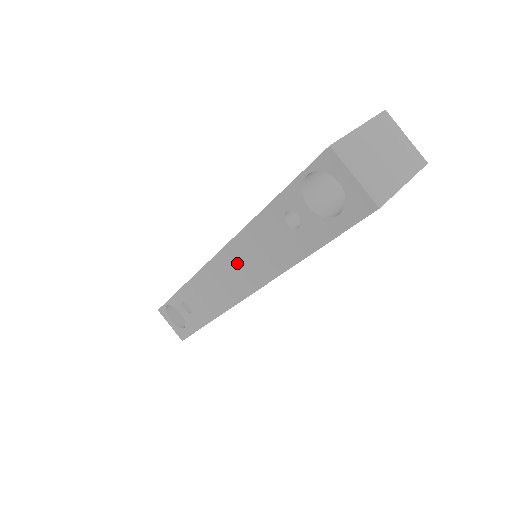
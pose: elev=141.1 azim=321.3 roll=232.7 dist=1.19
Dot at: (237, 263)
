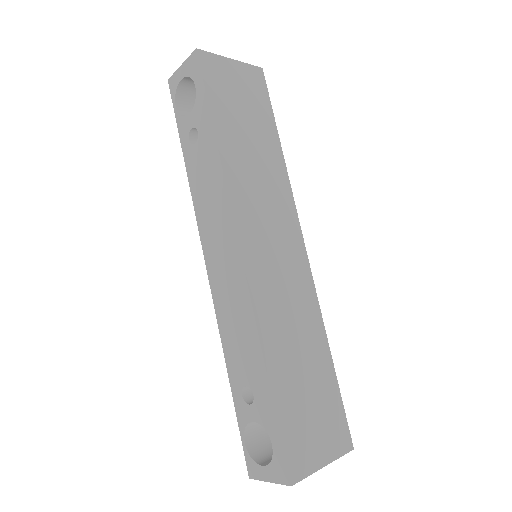
Dot at: (213, 236)
